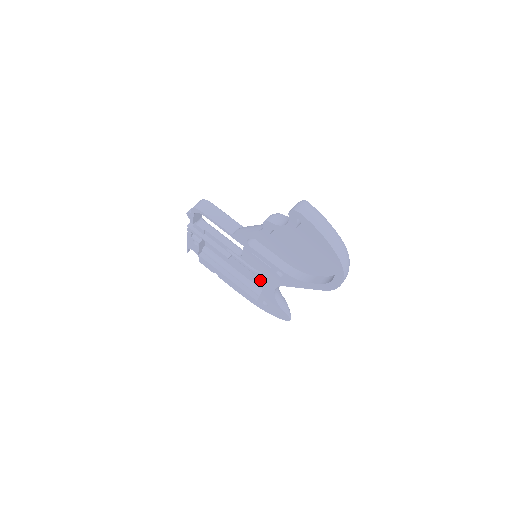
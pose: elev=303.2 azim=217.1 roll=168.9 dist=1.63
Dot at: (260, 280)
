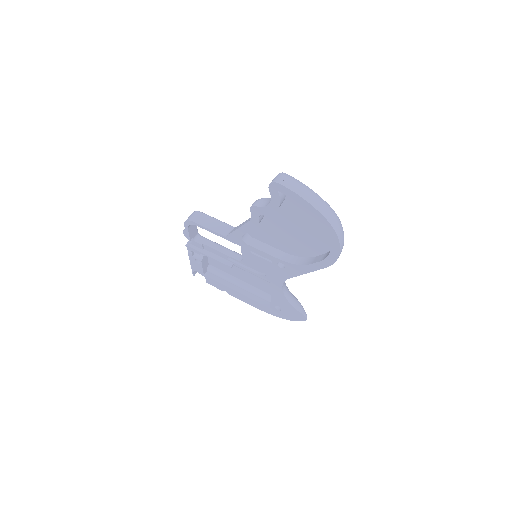
Dot at: (268, 284)
